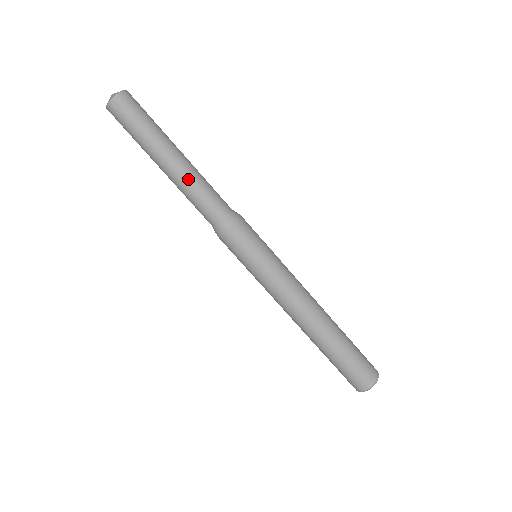
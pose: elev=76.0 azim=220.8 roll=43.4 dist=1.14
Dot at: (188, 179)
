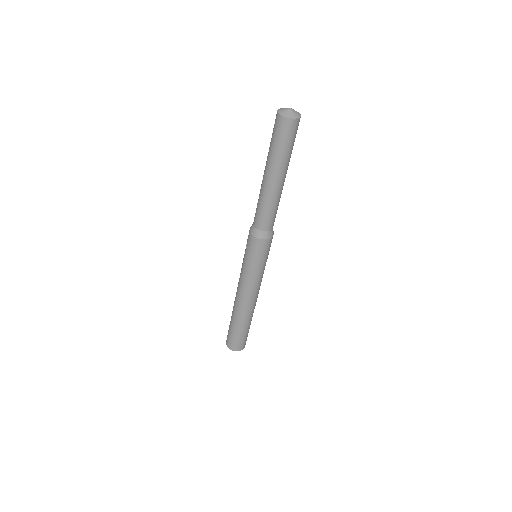
Dot at: (280, 196)
